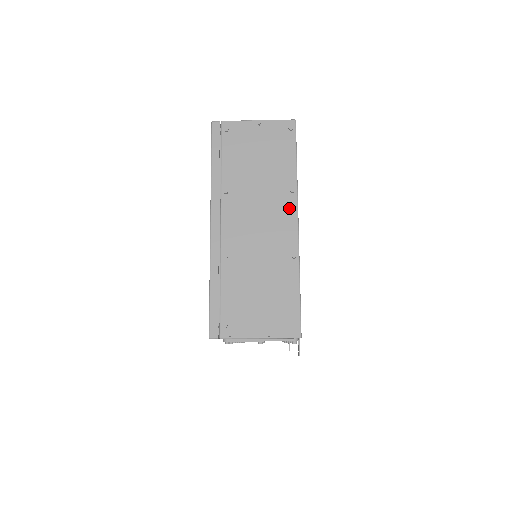
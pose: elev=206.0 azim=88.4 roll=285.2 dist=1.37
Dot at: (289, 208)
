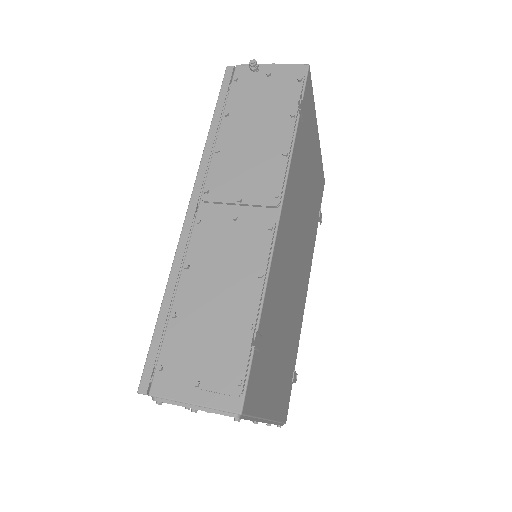
Dot at: occluded
